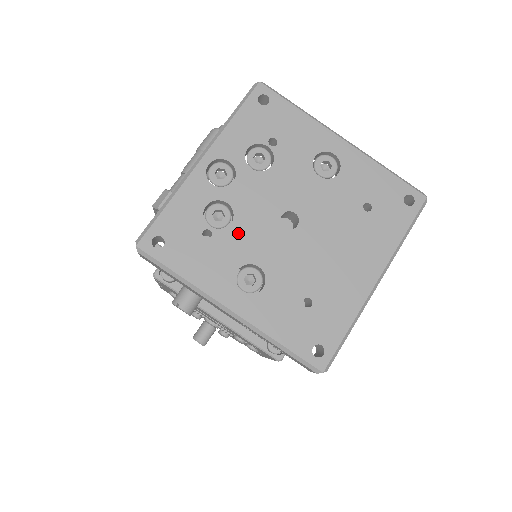
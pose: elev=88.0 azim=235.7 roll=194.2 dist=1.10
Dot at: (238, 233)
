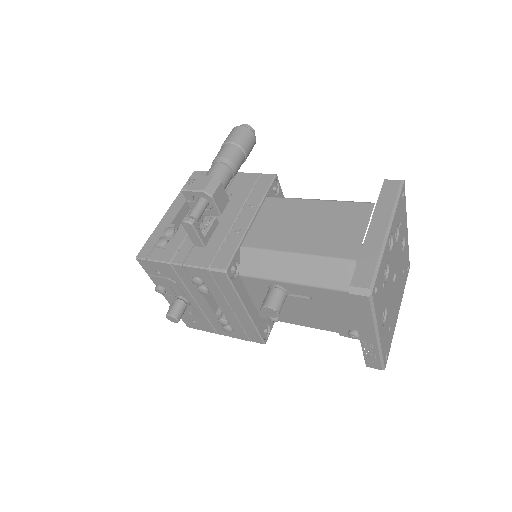
Dot at: (387, 285)
